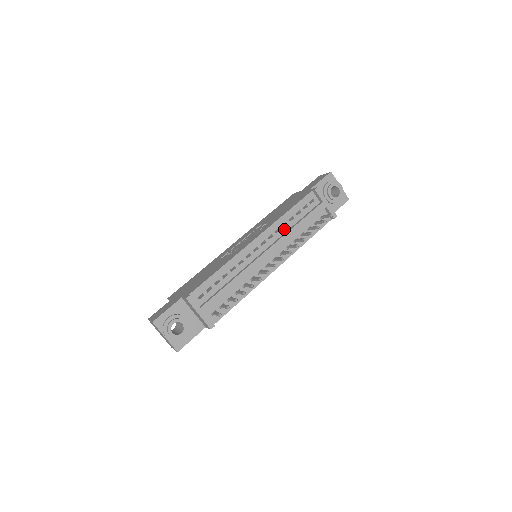
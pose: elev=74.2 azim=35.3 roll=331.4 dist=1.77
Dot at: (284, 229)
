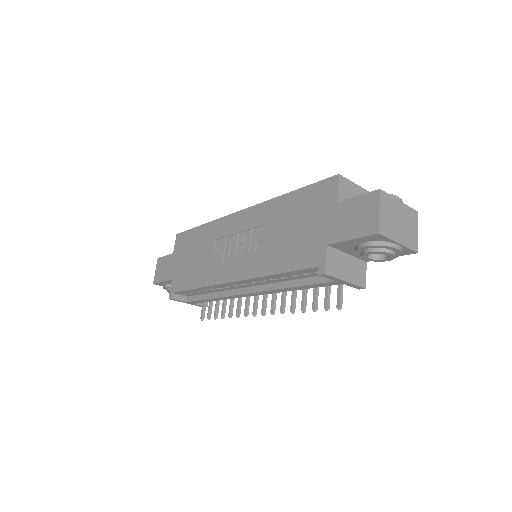
Dot at: (273, 281)
